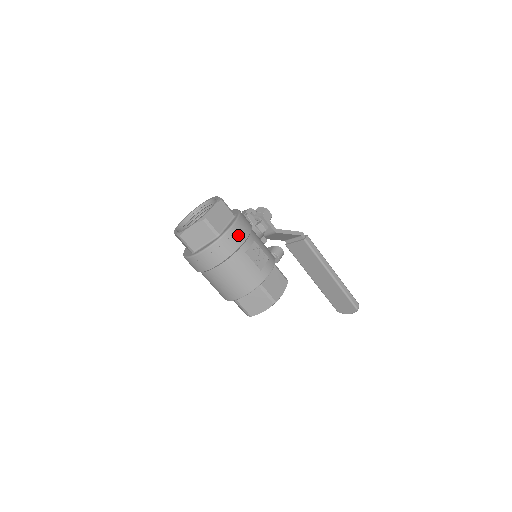
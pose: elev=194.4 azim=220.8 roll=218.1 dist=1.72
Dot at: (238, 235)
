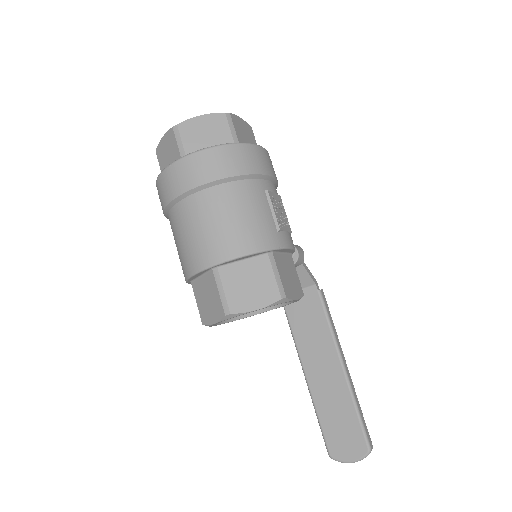
Dot at: (265, 162)
